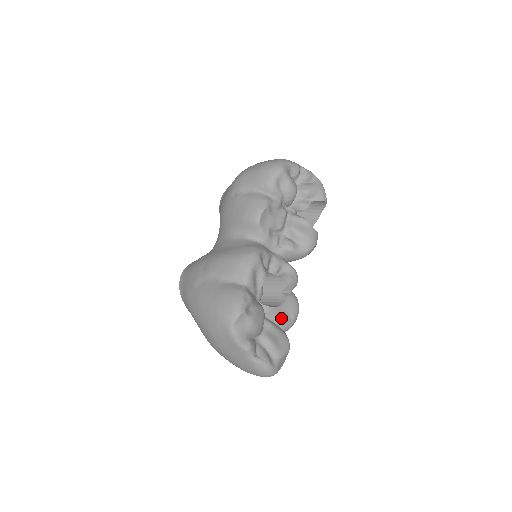
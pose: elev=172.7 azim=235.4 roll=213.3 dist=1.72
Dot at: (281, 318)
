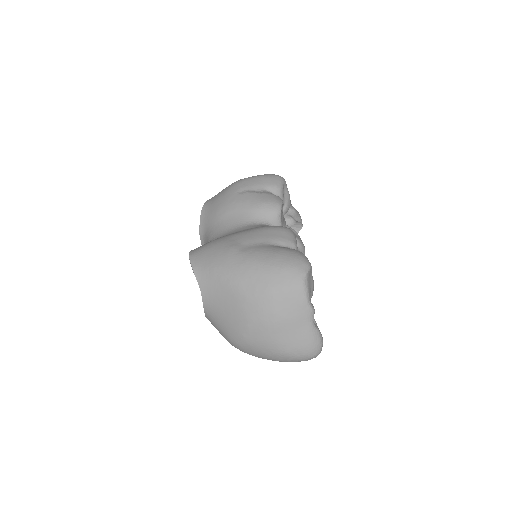
Dot at: occluded
